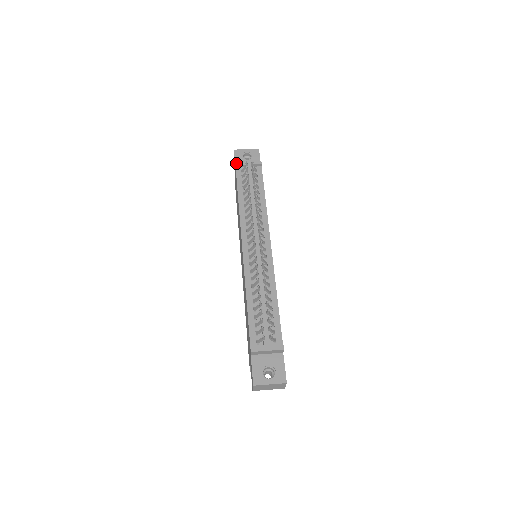
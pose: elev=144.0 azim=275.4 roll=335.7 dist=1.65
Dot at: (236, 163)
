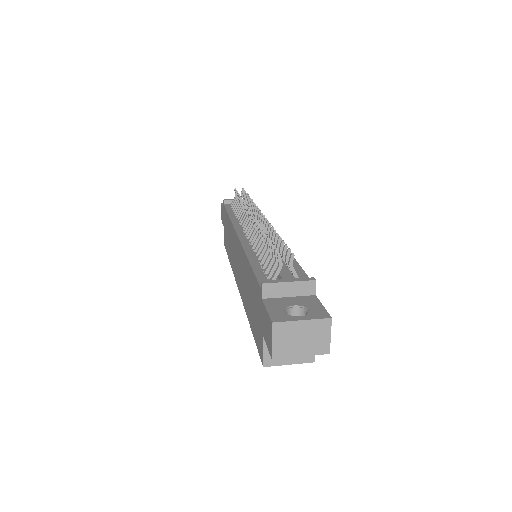
Dot at: (224, 200)
